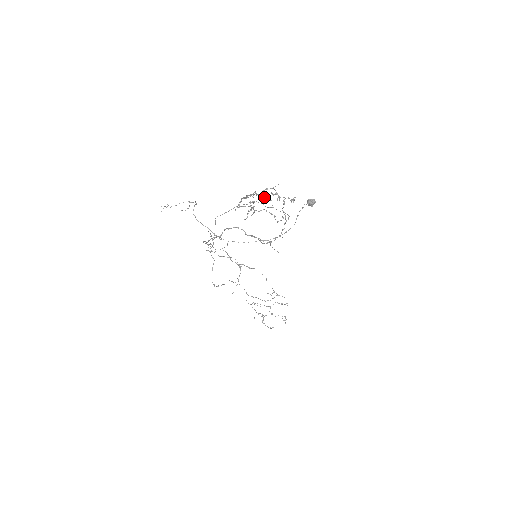
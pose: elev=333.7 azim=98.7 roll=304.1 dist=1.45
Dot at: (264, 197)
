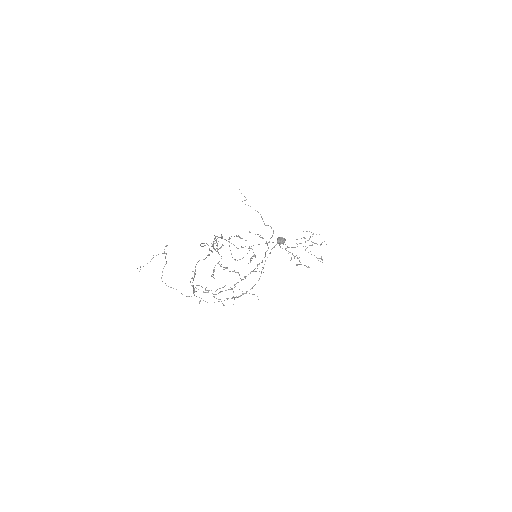
Dot at: (231, 243)
